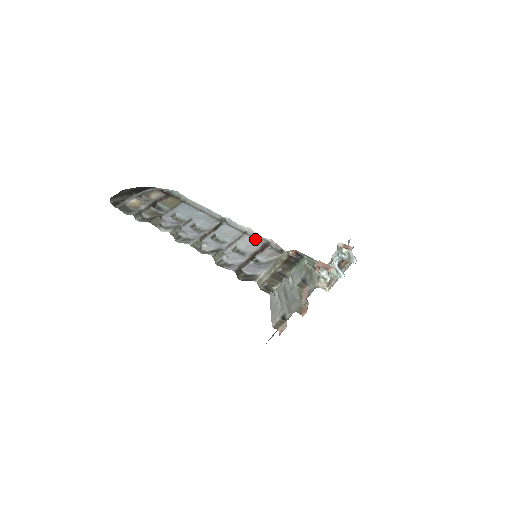
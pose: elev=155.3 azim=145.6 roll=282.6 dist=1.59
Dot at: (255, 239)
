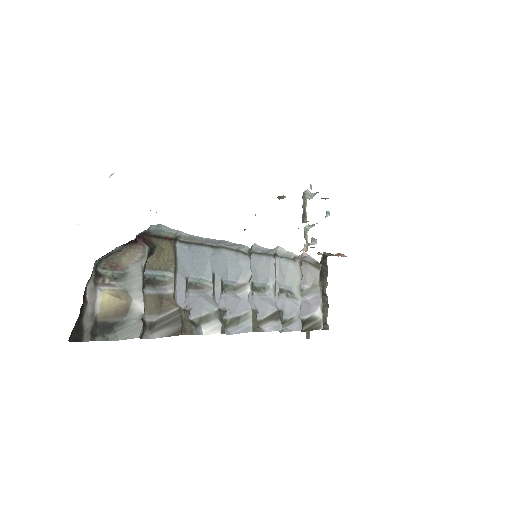
Dot at: (288, 260)
